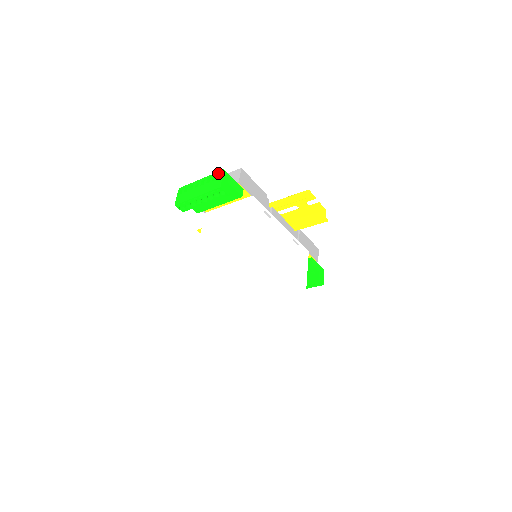
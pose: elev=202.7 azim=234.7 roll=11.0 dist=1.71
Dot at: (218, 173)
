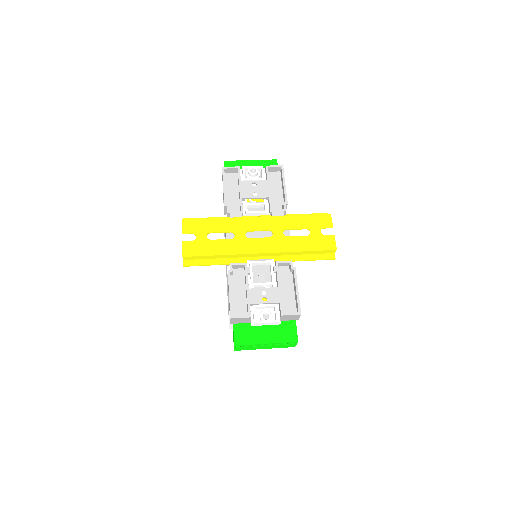
Dot at: occluded
